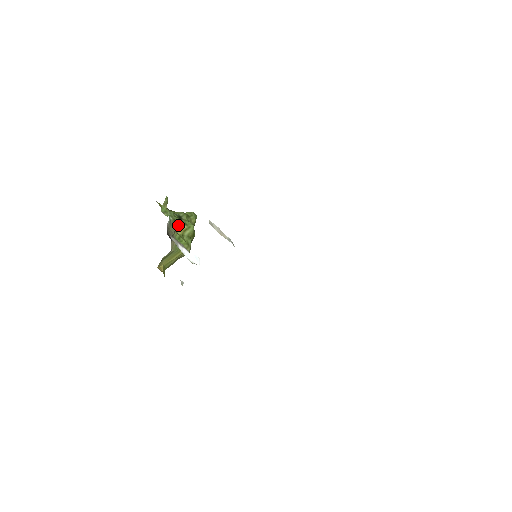
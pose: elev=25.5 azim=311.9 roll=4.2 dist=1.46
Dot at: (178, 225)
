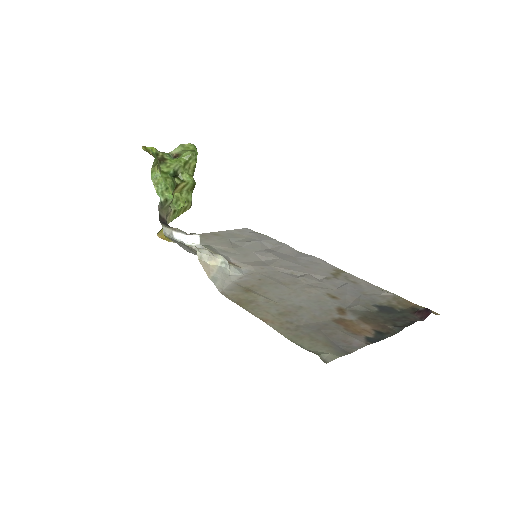
Dot at: occluded
